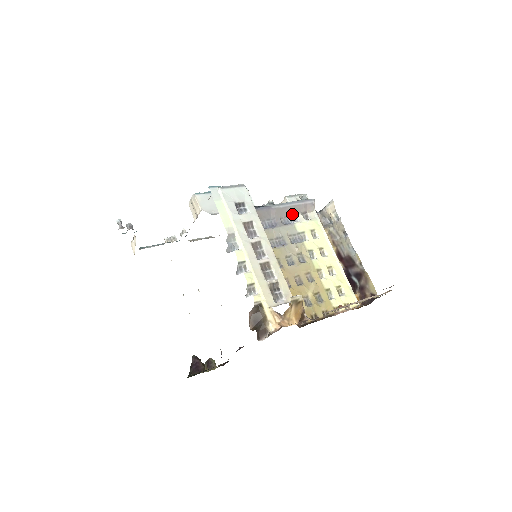
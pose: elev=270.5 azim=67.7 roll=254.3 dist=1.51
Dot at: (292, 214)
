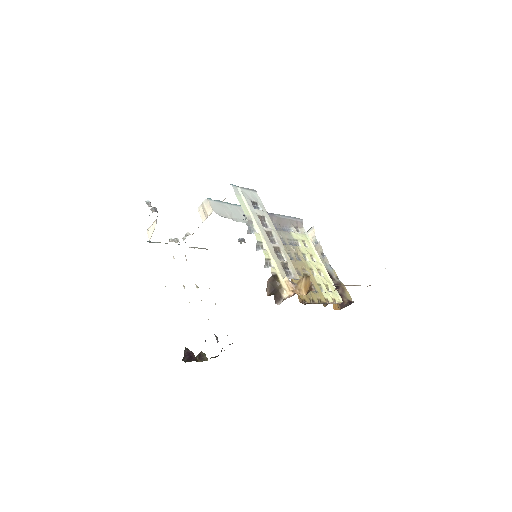
Dot at: (288, 225)
